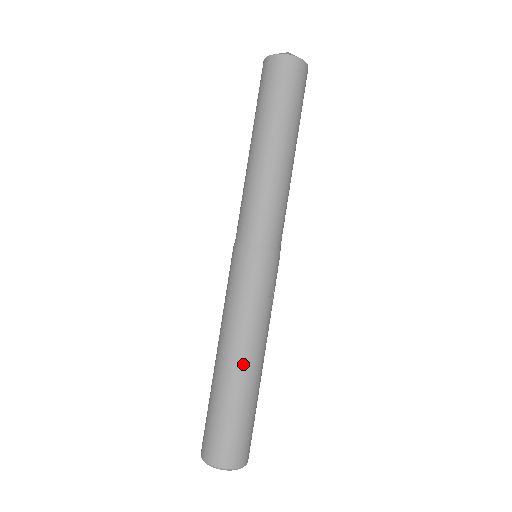
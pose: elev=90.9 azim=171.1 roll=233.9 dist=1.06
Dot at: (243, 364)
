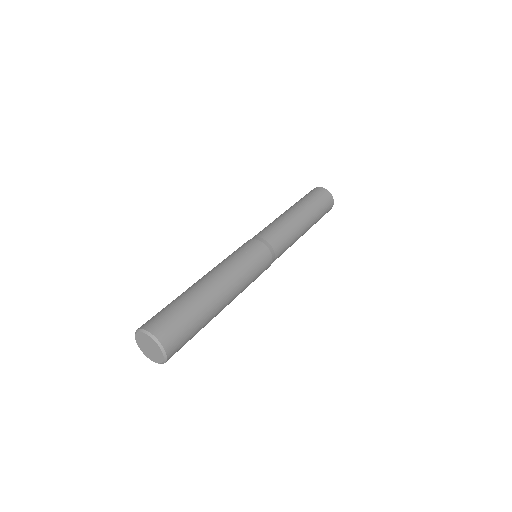
Dot at: (200, 280)
